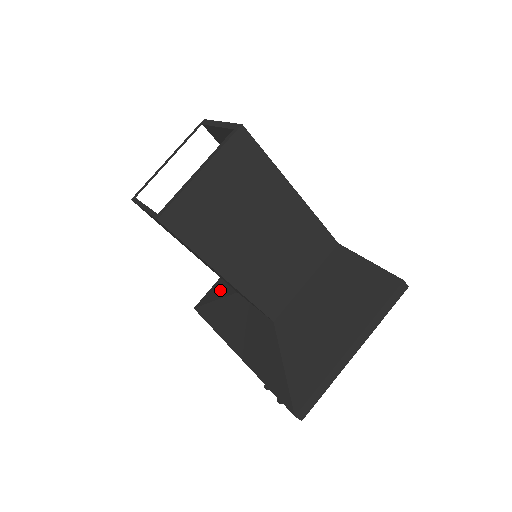
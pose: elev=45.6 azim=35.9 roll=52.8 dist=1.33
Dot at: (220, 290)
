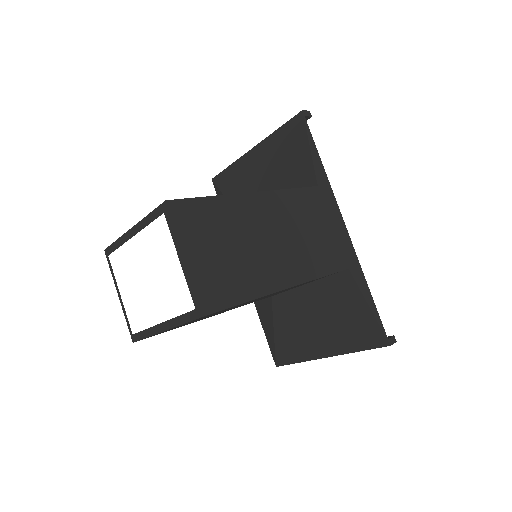
Dot at: (235, 190)
